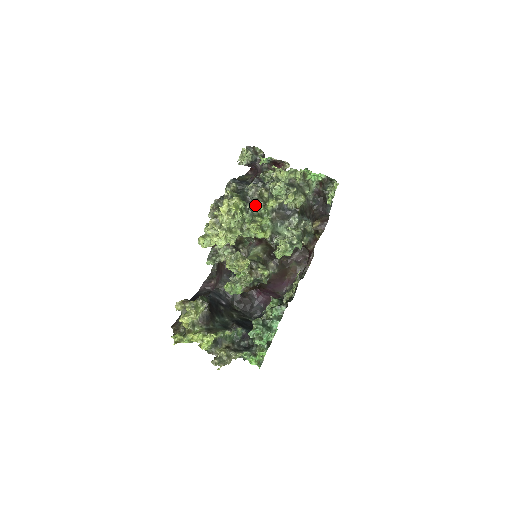
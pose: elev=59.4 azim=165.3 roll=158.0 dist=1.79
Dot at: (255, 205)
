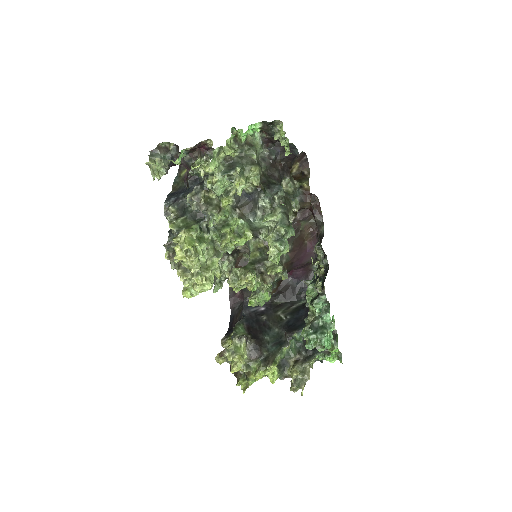
Dot at: (209, 221)
